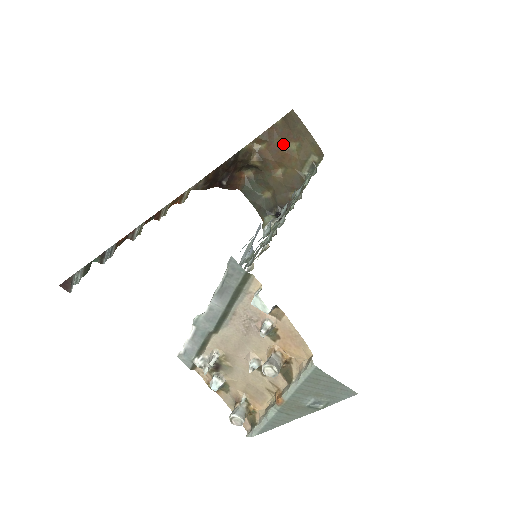
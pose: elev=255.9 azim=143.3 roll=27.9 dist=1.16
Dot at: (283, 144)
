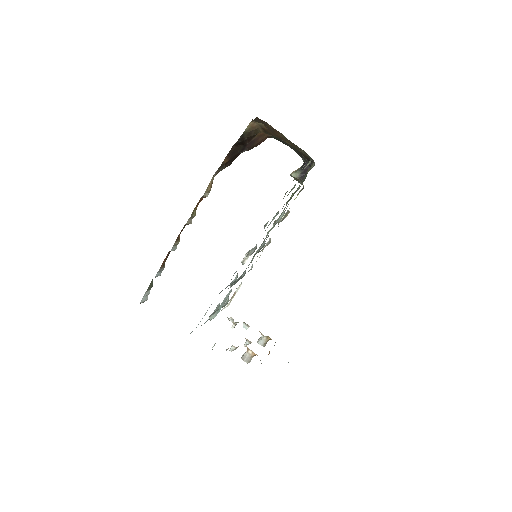
Dot at: (275, 131)
